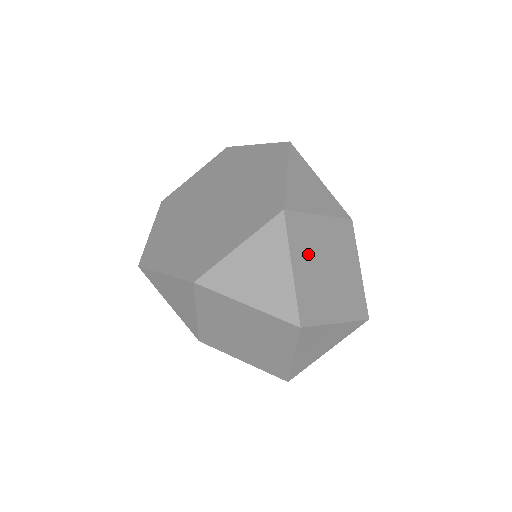
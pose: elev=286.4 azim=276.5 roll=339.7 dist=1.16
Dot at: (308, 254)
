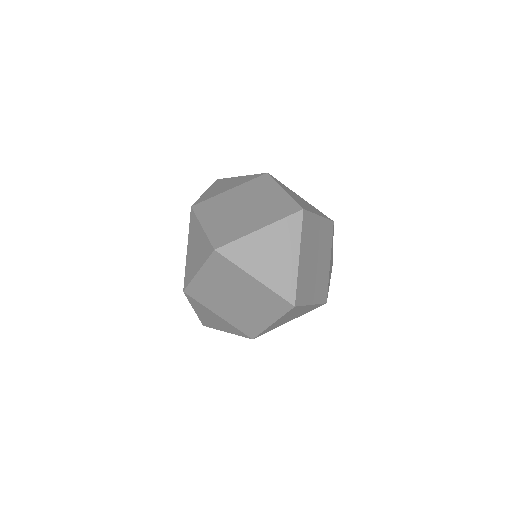
Dot at: (322, 238)
